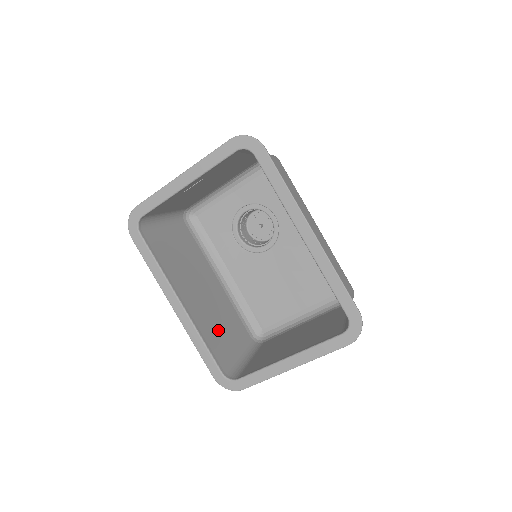
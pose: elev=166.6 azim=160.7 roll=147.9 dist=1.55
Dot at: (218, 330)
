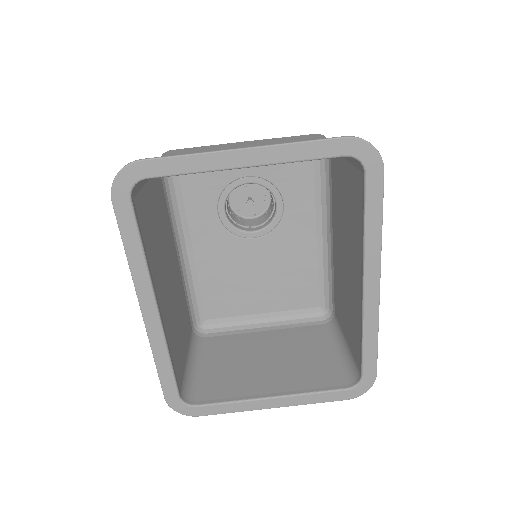
Dot at: (177, 334)
